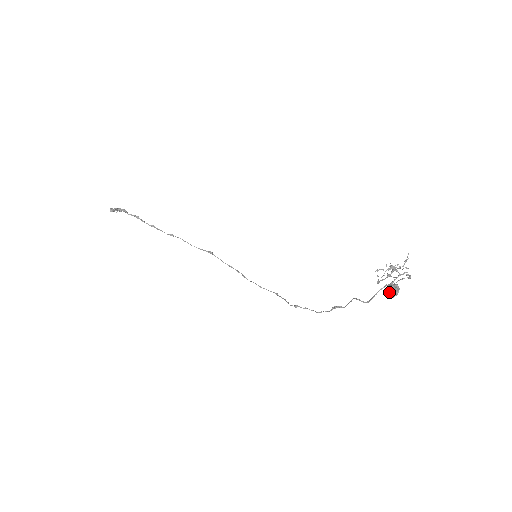
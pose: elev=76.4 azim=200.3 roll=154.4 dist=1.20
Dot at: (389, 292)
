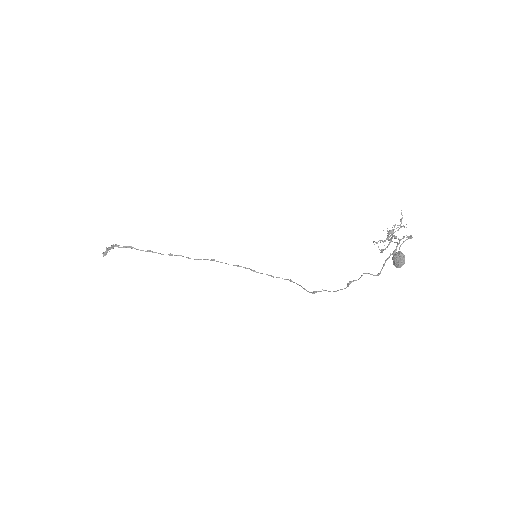
Dot at: (395, 264)
